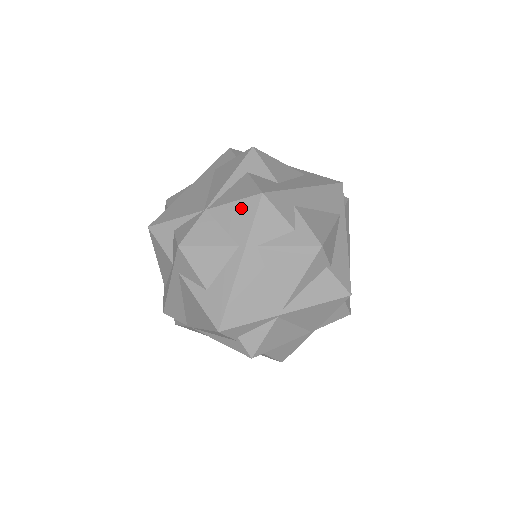
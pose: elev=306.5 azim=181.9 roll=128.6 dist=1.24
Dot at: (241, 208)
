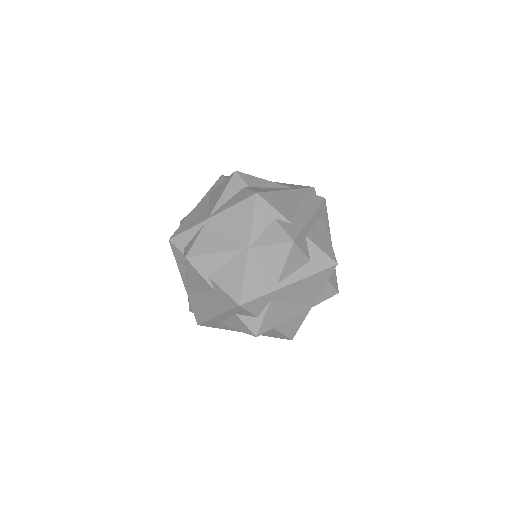
Dot at: occluded
